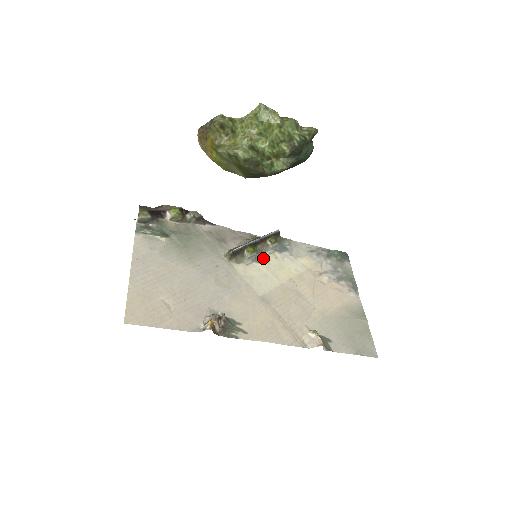
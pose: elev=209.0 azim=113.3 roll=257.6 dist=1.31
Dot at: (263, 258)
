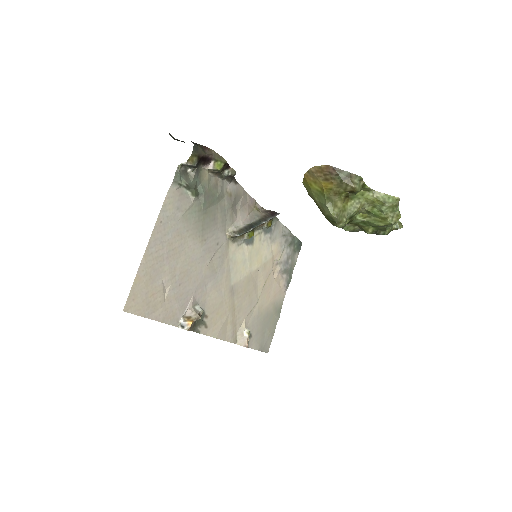
Dot at: (252, 239)
